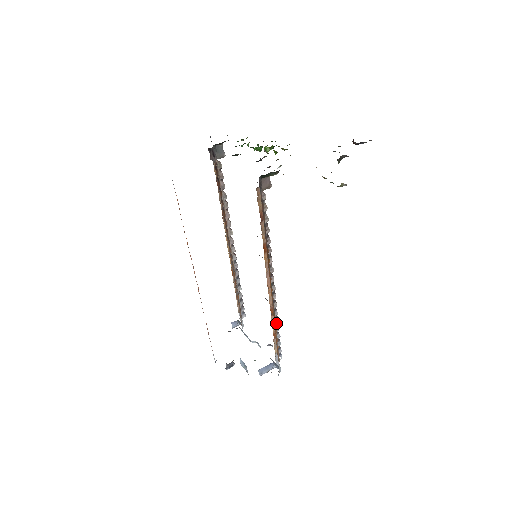
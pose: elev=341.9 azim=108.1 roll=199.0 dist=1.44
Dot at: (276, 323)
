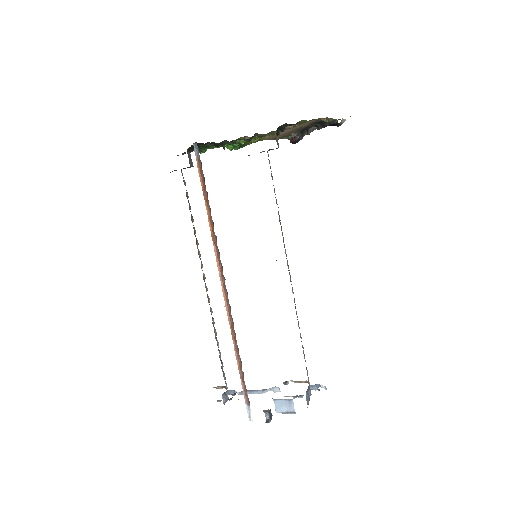
Dot at: occluded
